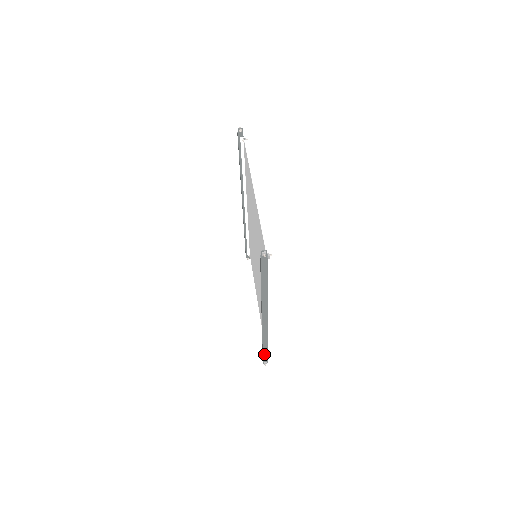
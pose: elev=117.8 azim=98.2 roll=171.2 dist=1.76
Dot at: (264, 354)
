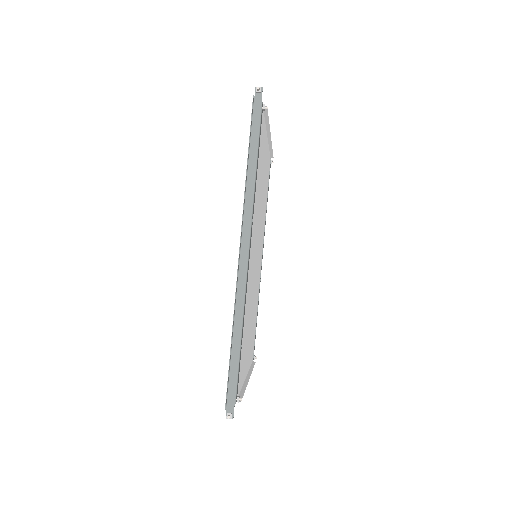
Dot at: (231, 379)
